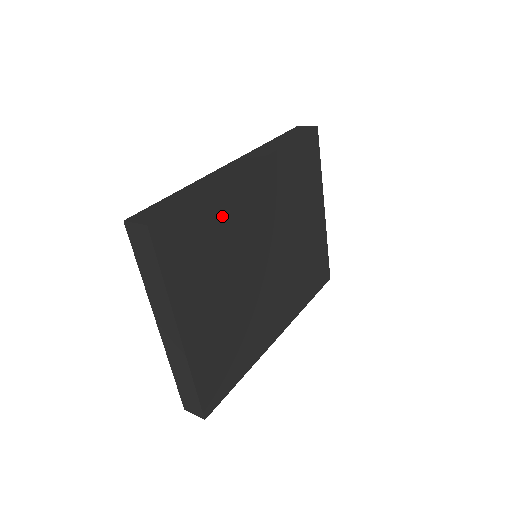
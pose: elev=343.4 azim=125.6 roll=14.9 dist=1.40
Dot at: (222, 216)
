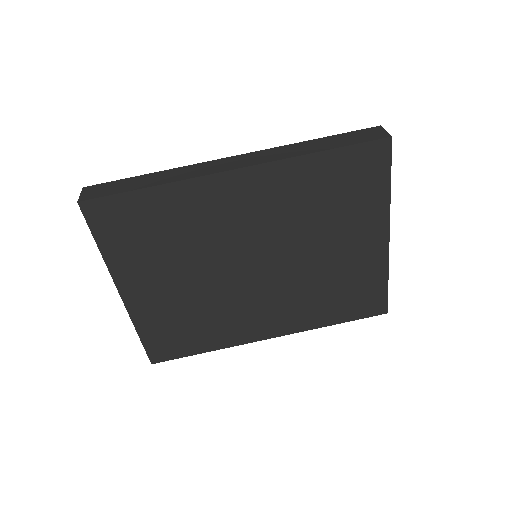
Dot at: (182, 212)
